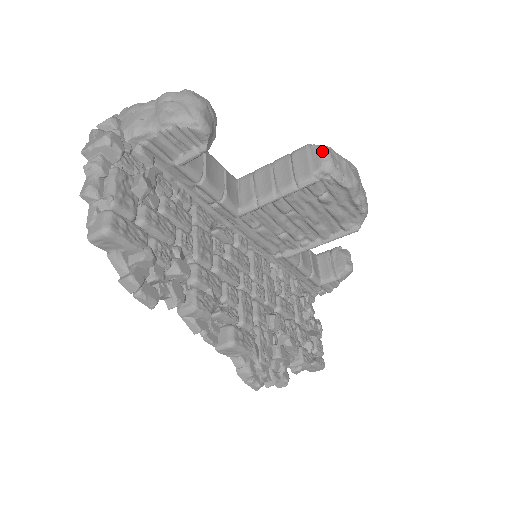
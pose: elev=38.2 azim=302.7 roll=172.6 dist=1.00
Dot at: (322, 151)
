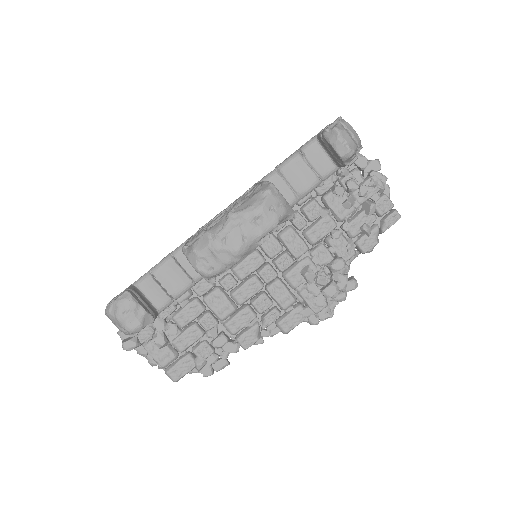
Dot at: (192, 266)
